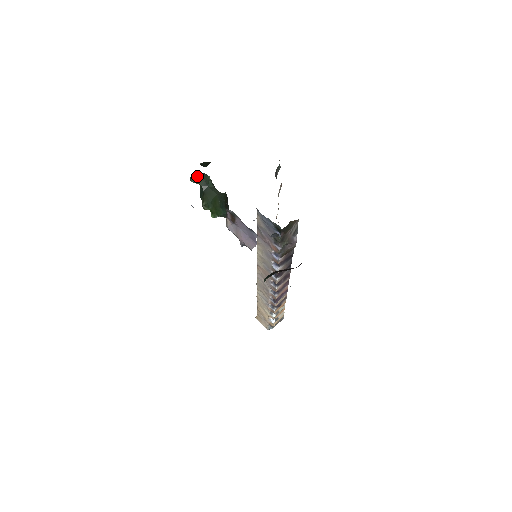
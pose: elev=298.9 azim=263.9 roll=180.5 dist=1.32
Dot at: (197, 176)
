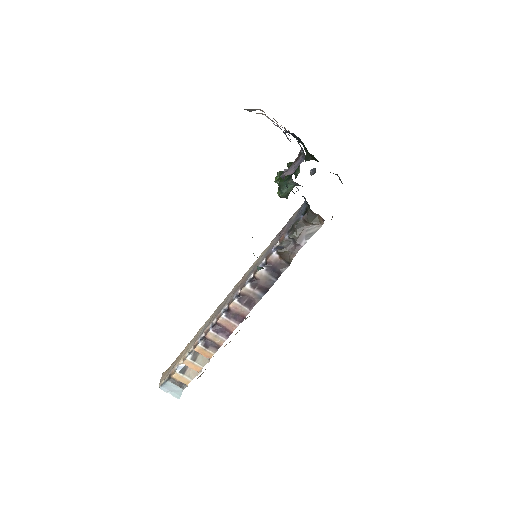
Dot at: occluded
